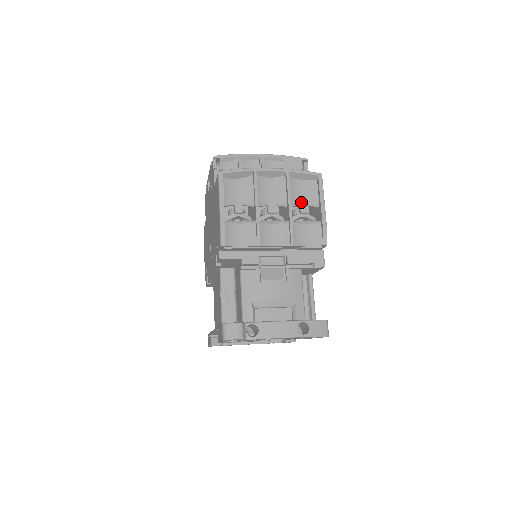
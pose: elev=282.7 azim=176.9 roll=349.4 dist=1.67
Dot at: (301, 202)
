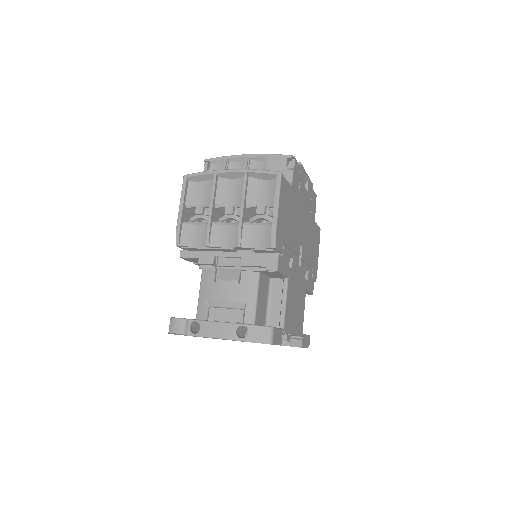
Dot at: (259, 203)
